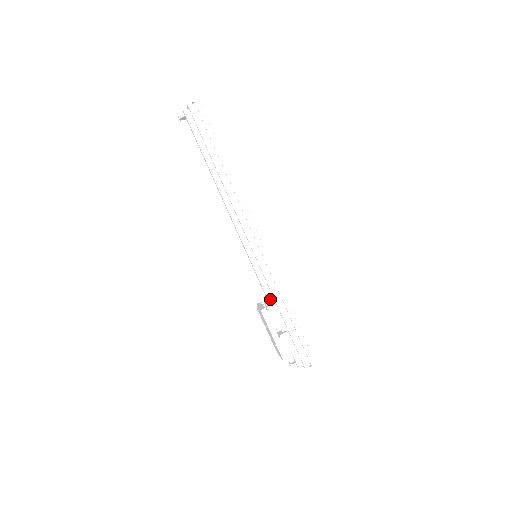
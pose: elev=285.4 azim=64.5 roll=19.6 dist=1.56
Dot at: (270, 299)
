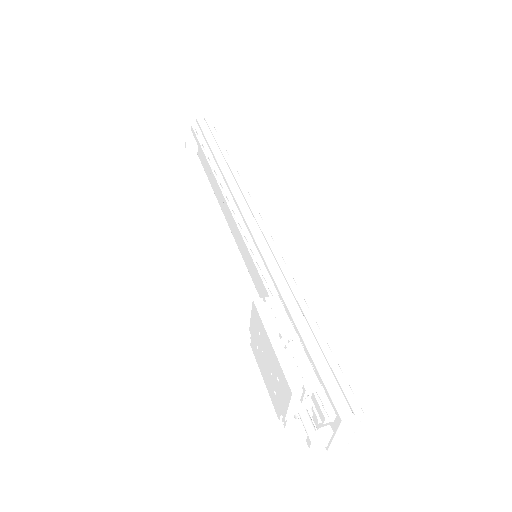
Dot at: (272, 294)
